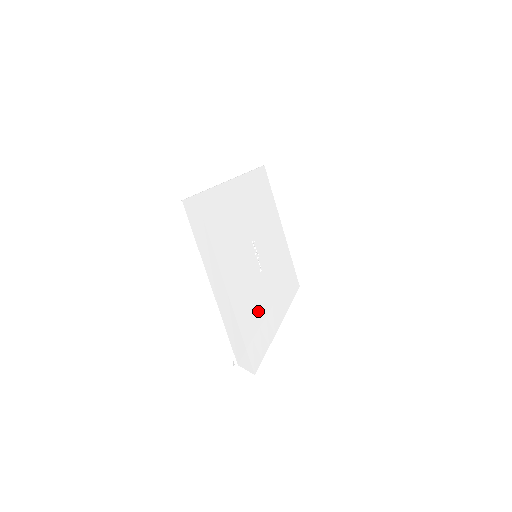
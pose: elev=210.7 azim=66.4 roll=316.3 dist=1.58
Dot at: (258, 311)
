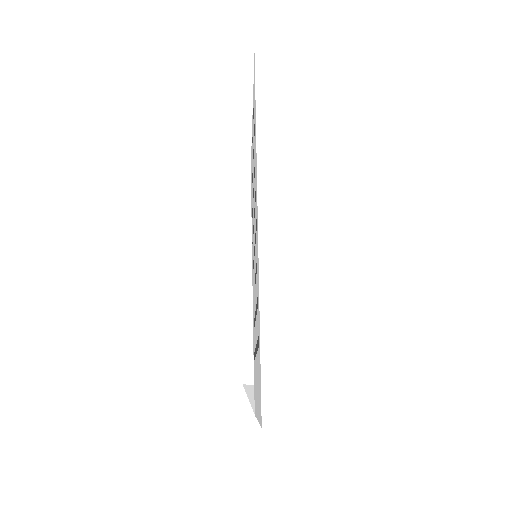
Dot at: occluded
